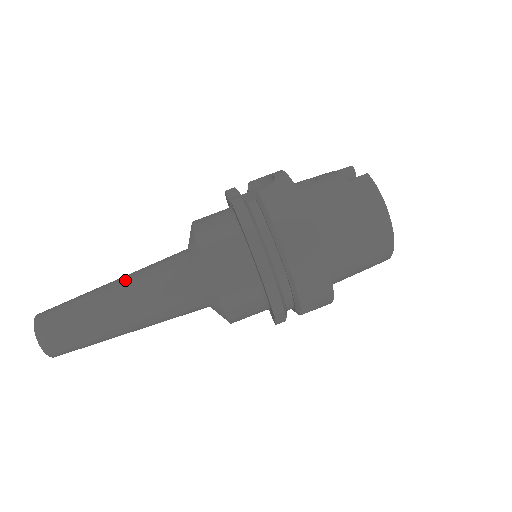
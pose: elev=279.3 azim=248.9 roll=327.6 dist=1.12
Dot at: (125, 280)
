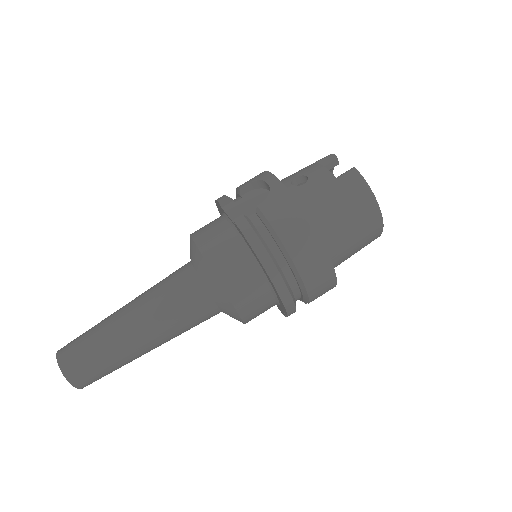
Dot at: (139, 307)
